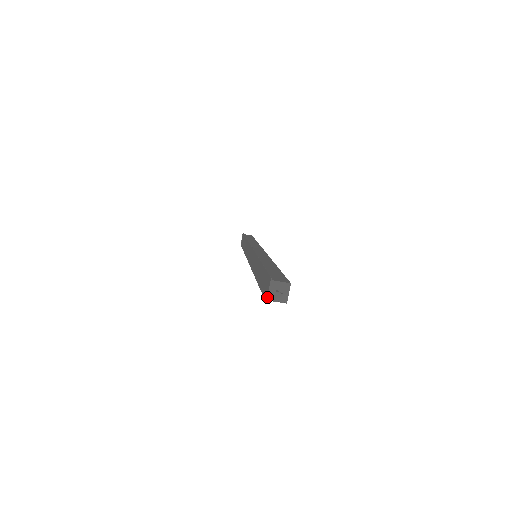
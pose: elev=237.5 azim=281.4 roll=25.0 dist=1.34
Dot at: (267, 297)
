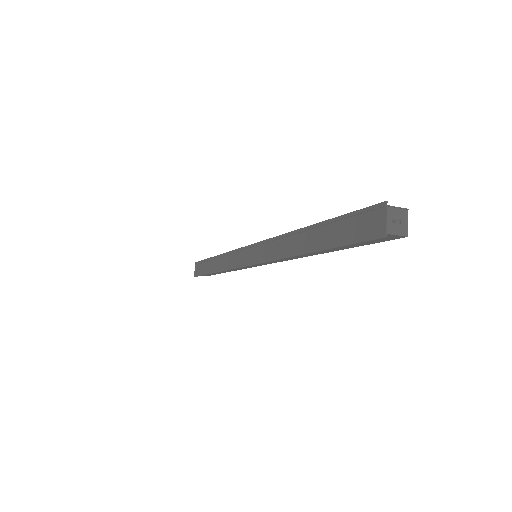
Dot at: (386, 228)
